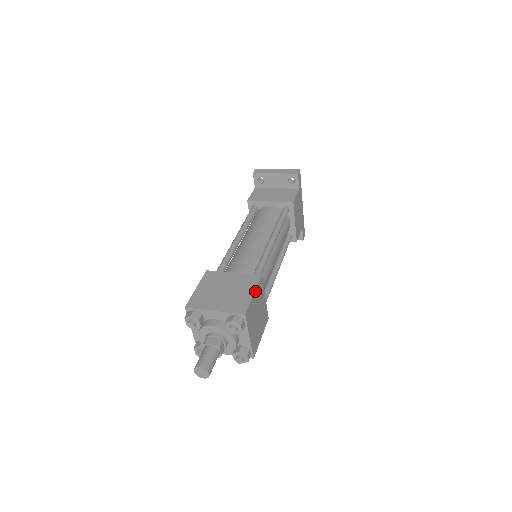
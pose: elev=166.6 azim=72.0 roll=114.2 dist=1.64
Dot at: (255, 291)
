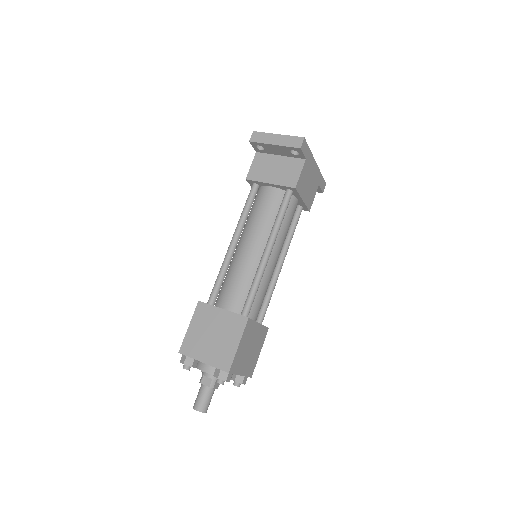
Dot at: (240, 340)
